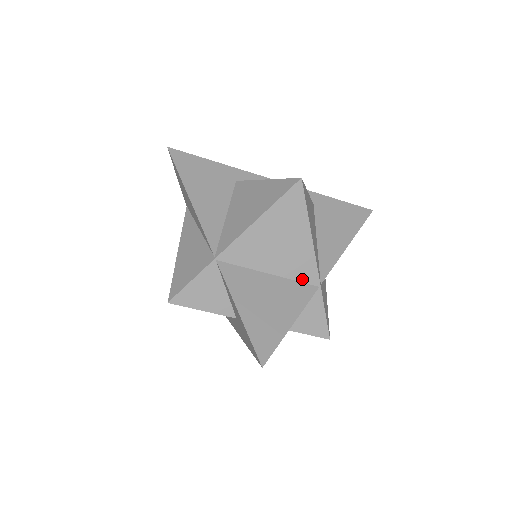
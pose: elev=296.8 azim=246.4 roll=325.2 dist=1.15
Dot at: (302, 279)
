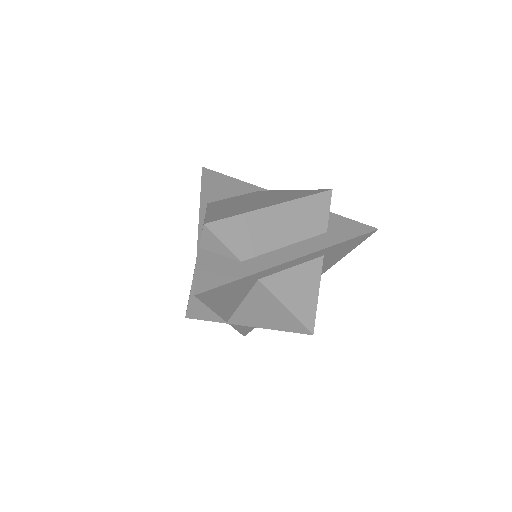
Dot at: occluded
